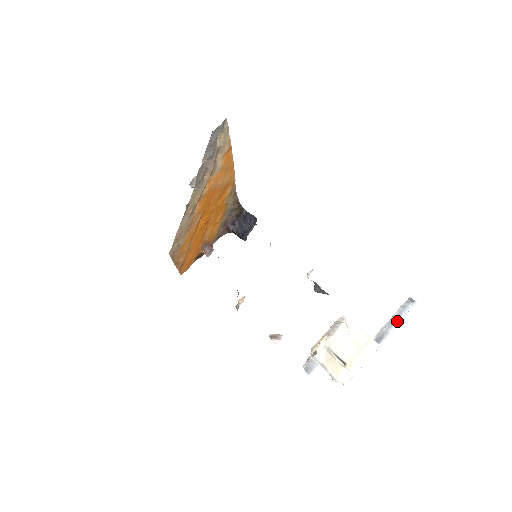
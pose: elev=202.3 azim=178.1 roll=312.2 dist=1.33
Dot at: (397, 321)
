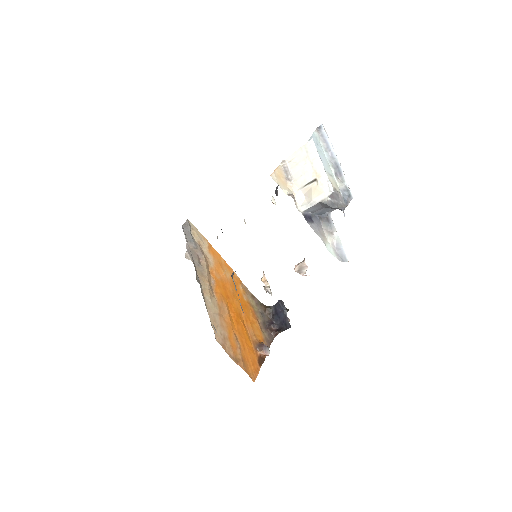
Dot at: (330, 146)
